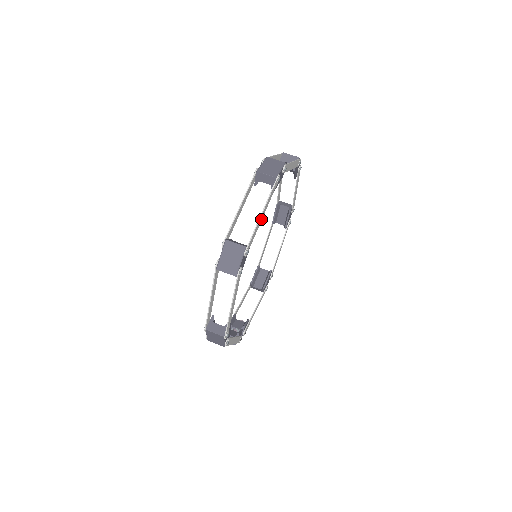
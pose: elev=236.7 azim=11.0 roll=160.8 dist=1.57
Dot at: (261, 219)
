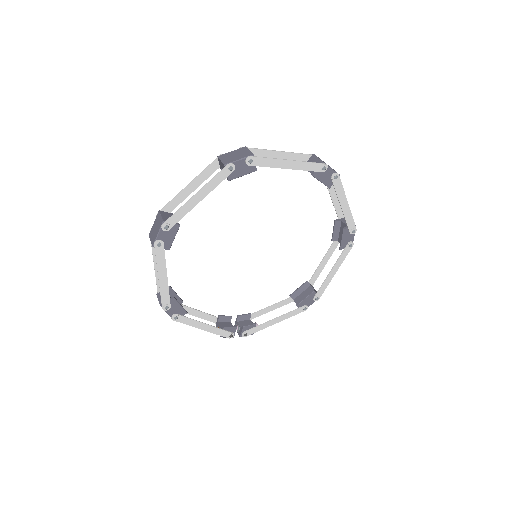
Dot at: (196, 202)
